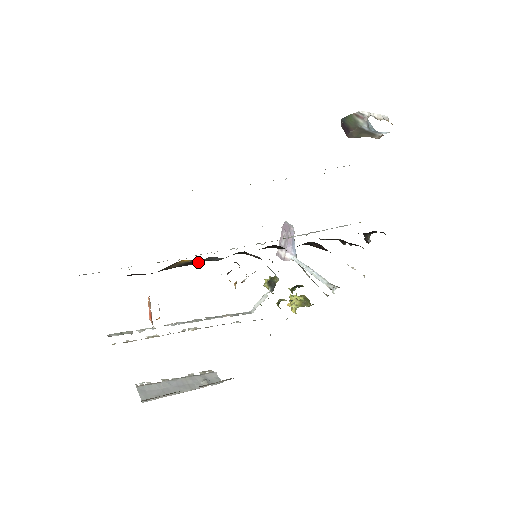
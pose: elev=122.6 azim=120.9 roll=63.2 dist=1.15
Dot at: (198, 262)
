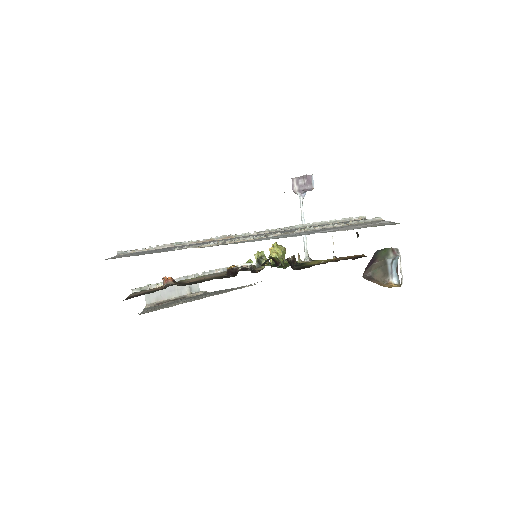
Dot at: occluded
